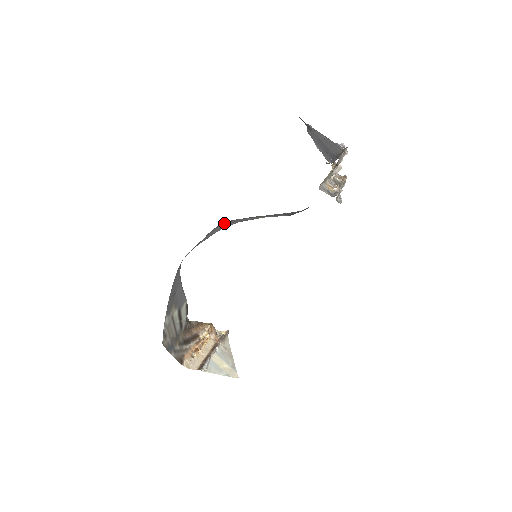
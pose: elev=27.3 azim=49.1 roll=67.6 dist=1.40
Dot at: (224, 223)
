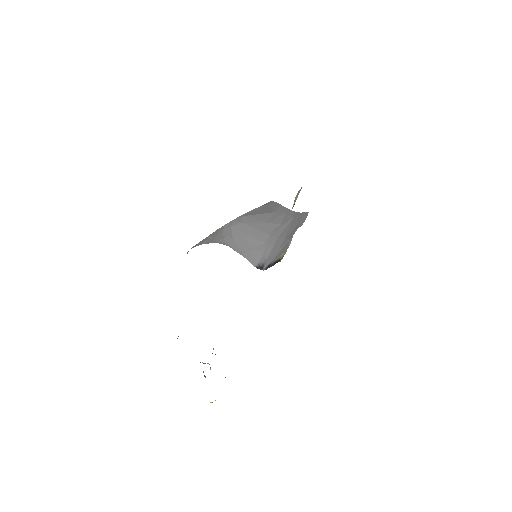
Dot at: (224, 231)
